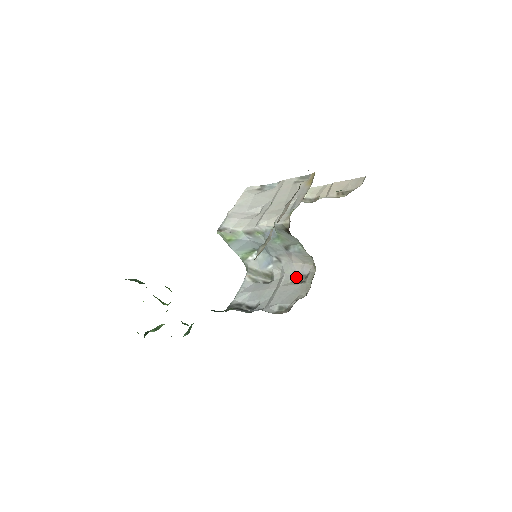
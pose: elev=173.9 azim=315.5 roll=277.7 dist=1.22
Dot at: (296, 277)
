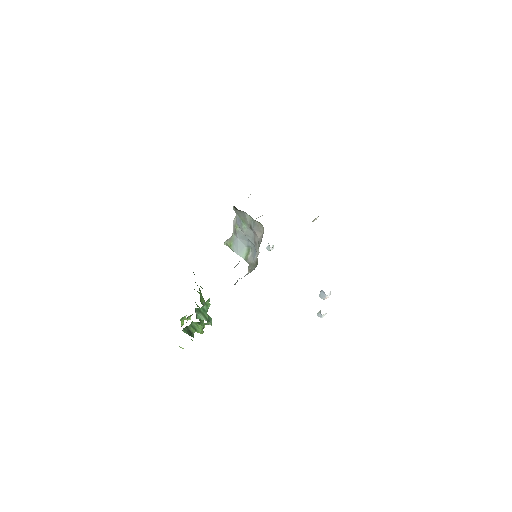
Dot at: (259, 246)
